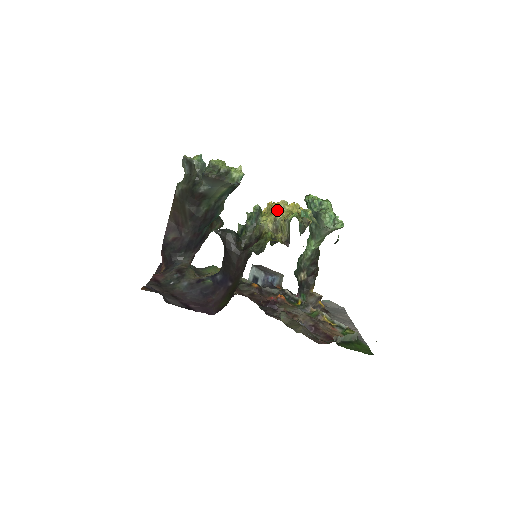
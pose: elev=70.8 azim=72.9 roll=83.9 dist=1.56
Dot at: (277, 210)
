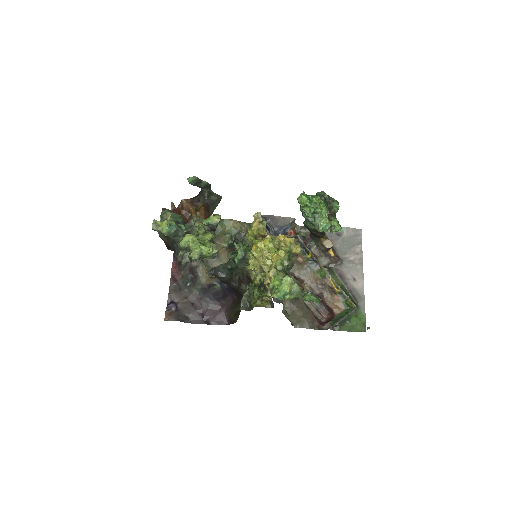
Dot at: (261, 259)
